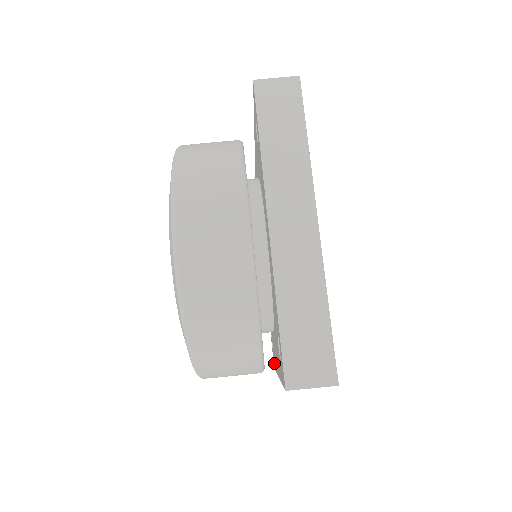
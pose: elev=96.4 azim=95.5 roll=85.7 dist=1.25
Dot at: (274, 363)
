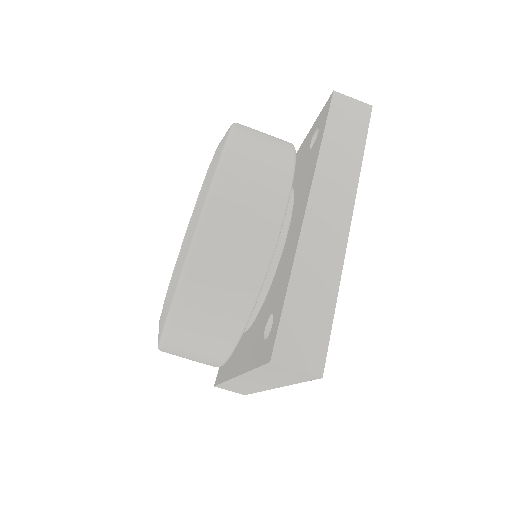
Dot at: occluded
